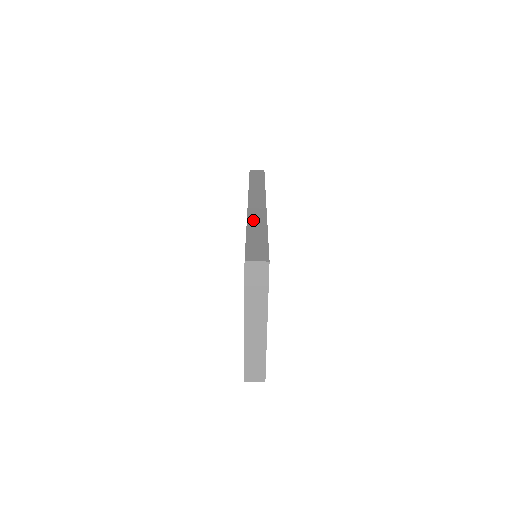
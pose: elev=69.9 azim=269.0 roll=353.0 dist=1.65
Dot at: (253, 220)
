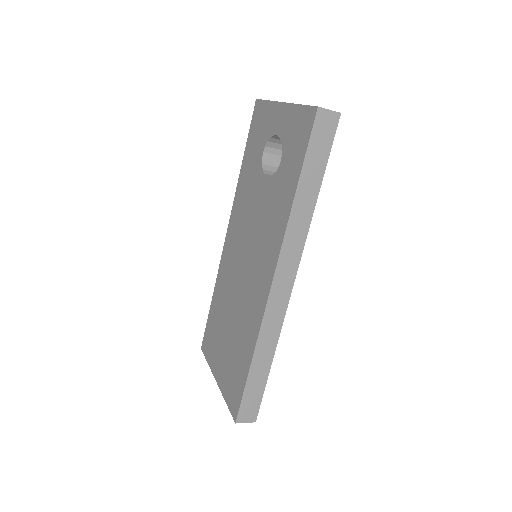
Dot at: (265, 336)
